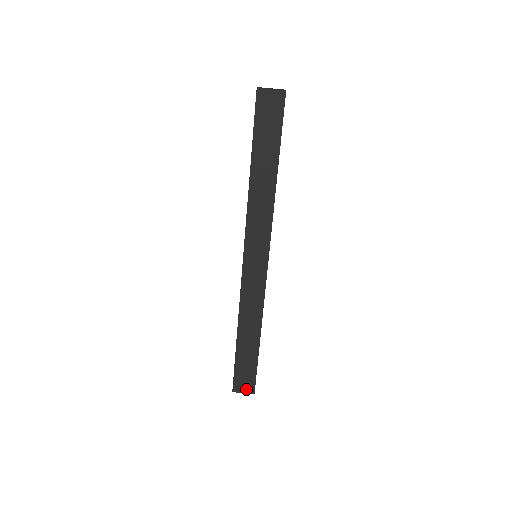
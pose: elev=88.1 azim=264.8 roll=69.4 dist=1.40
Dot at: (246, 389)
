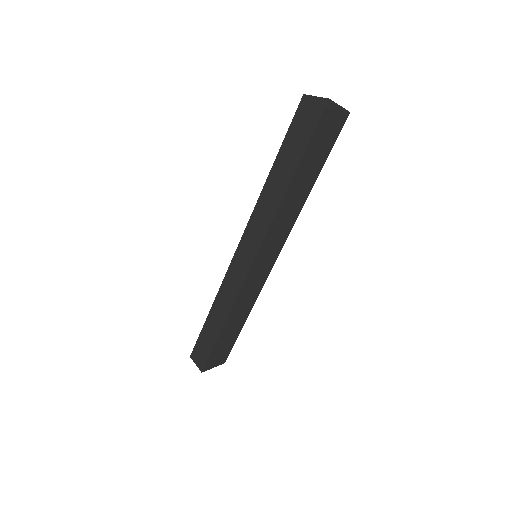
Dot at: (198, 363)
